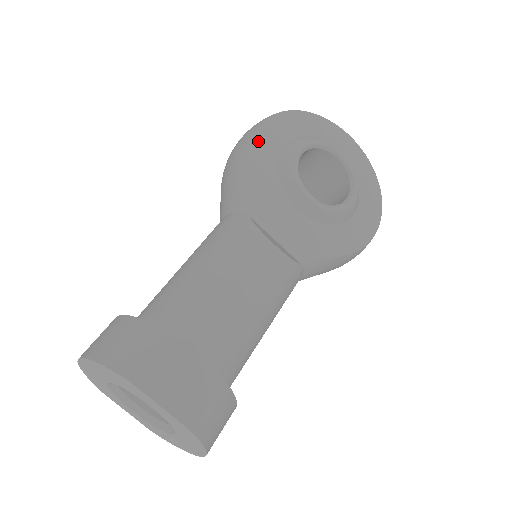
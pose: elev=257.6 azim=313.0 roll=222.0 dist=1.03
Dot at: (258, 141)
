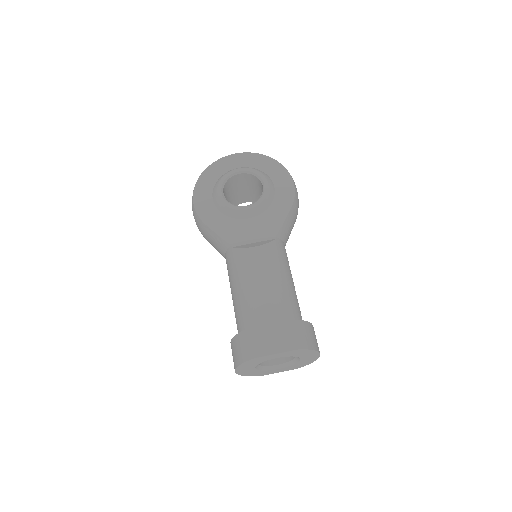
Dot at: (201, 212)
